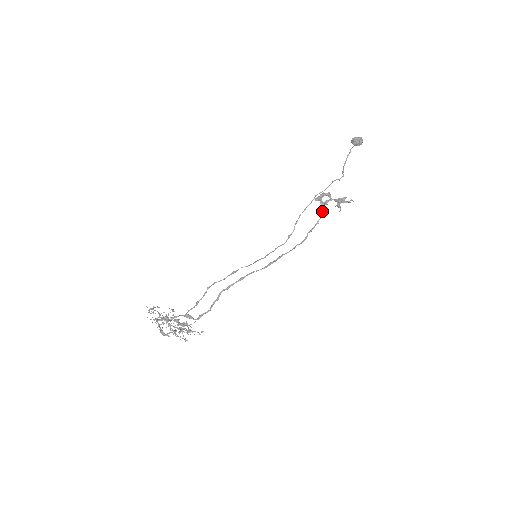
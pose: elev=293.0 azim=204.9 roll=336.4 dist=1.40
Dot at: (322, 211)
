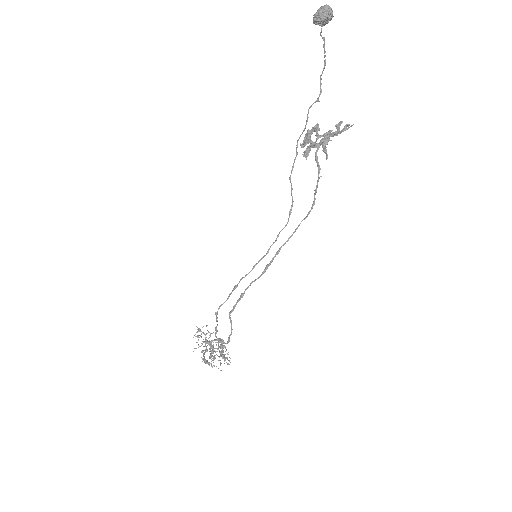
Dot at: (316, 159)
